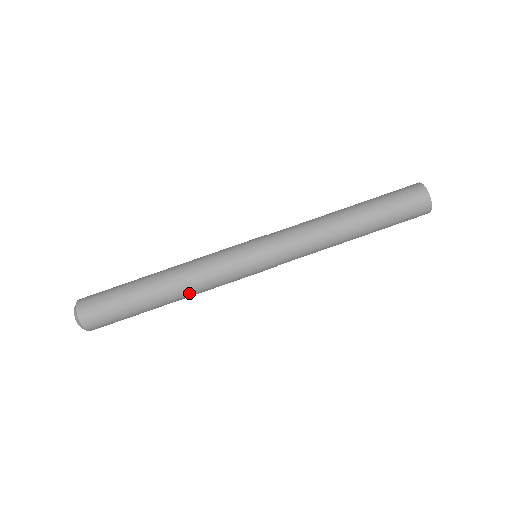
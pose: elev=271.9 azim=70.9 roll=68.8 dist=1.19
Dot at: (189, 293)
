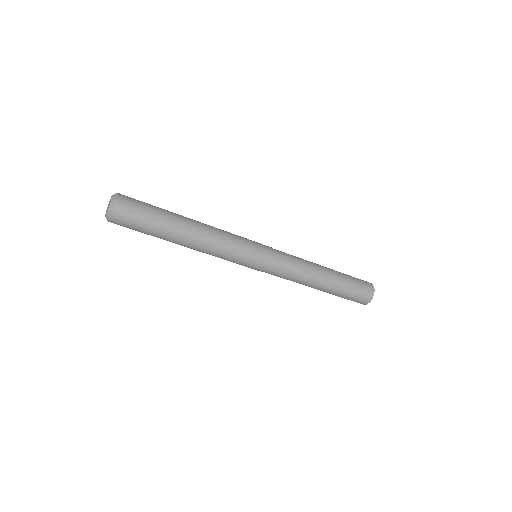
Dot at: (201, 249)
